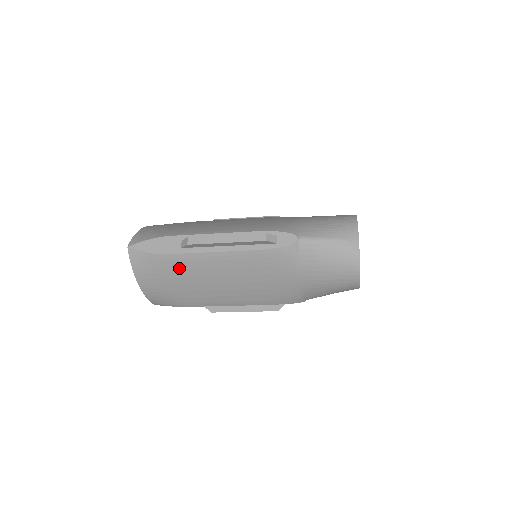
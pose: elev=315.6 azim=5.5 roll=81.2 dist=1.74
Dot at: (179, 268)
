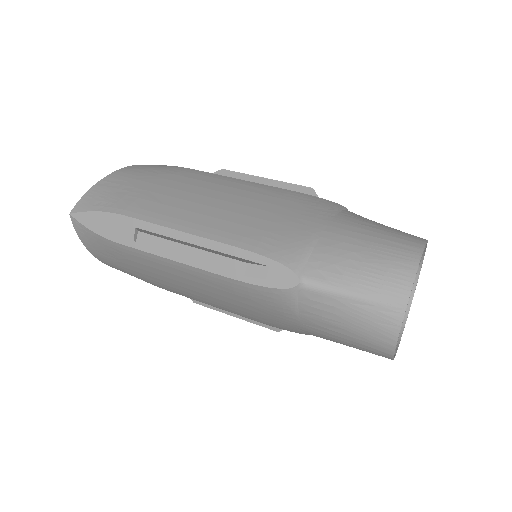
Dot at: (135, 260)
